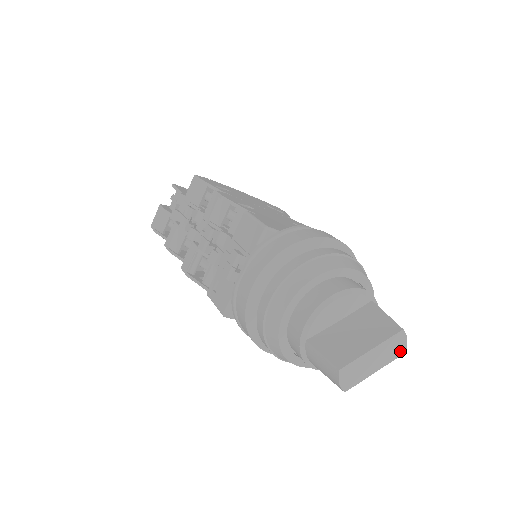
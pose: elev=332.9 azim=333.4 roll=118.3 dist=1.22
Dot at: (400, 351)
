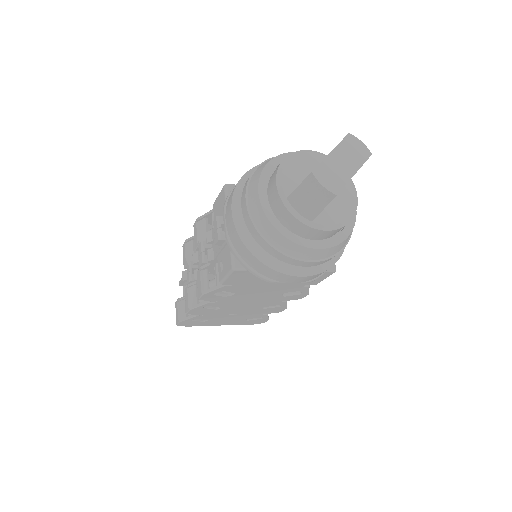
Dot at: (365, 153)
